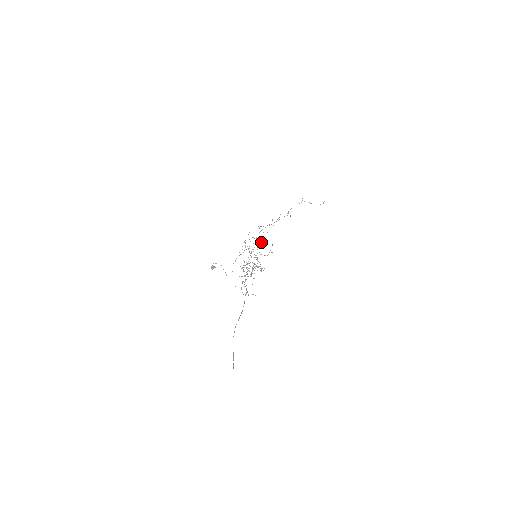
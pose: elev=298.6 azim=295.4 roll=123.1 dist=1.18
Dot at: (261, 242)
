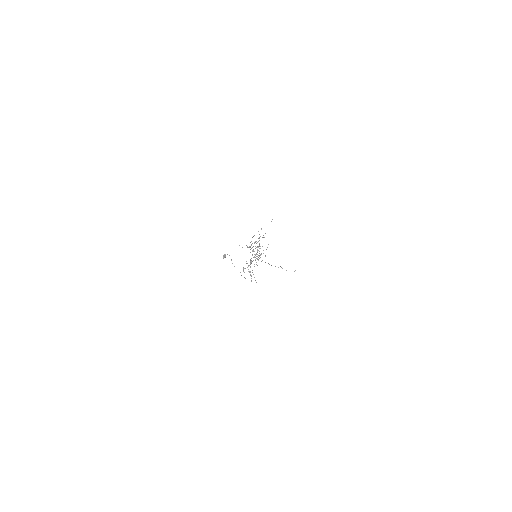
Dot at: occluded
